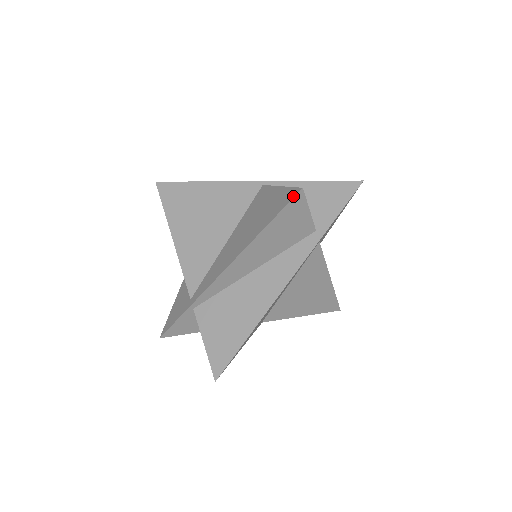
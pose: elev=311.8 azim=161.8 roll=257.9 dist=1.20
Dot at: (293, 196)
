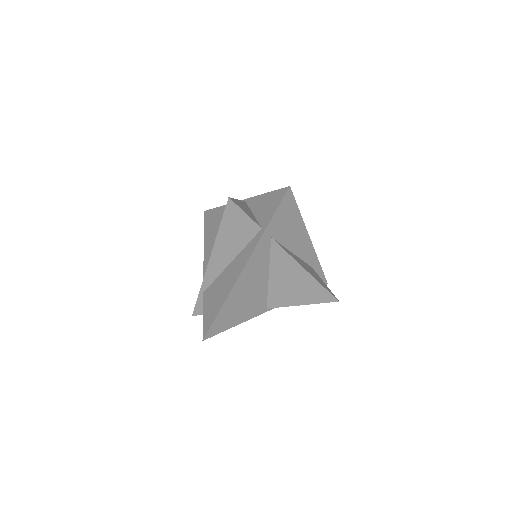
Dot at: (227, 204)
